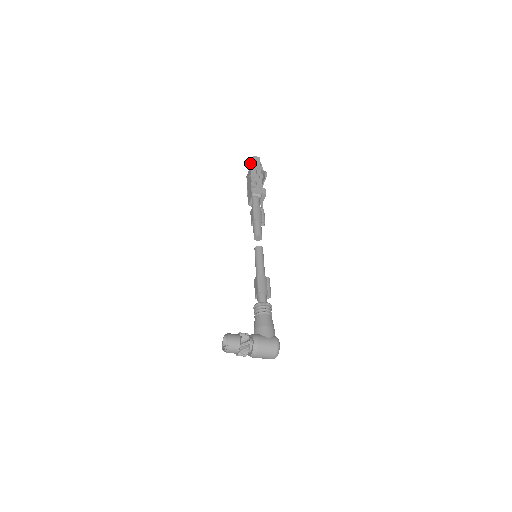
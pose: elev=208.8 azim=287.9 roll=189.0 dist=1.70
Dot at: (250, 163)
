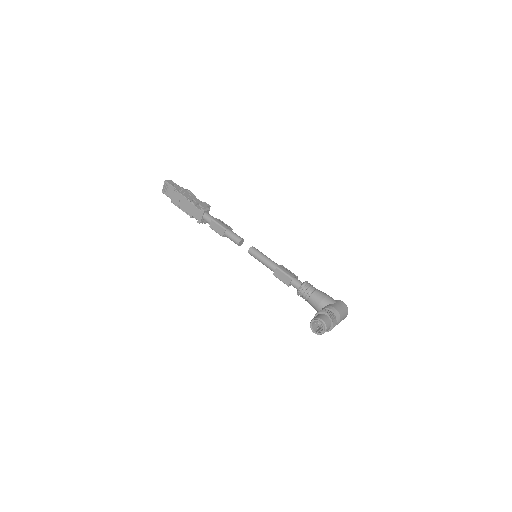
Dot at: (163, 189)
